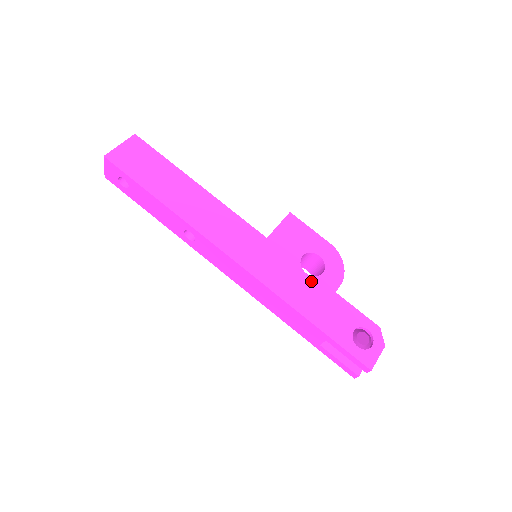
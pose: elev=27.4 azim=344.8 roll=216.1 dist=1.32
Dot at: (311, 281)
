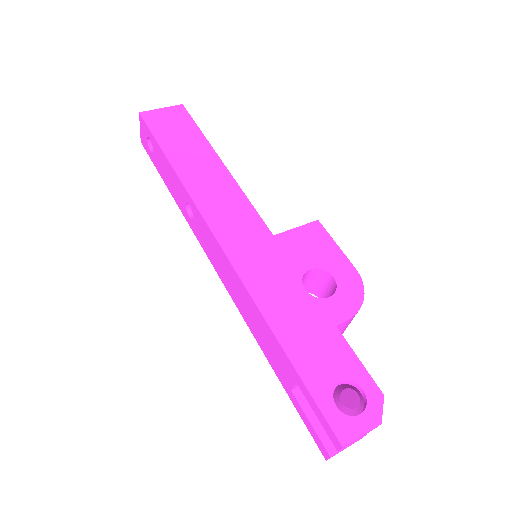
Dot at: (307, 300)
